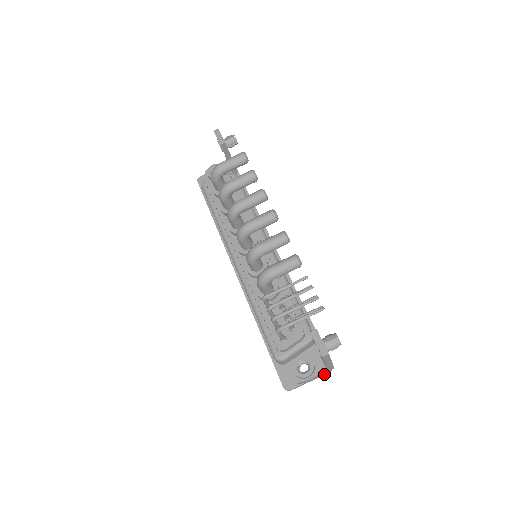
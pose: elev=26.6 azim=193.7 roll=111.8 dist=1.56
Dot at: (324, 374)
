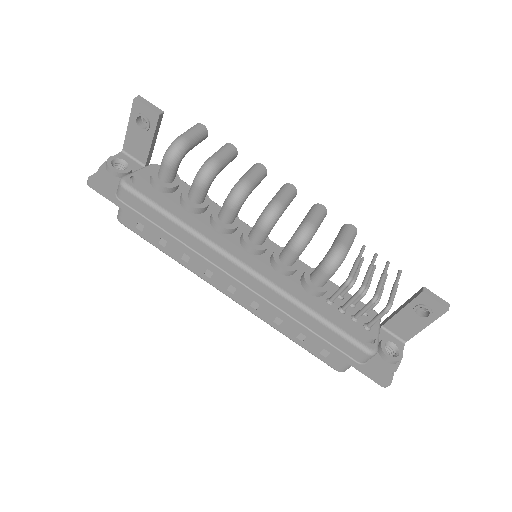
Dot at: occluded
